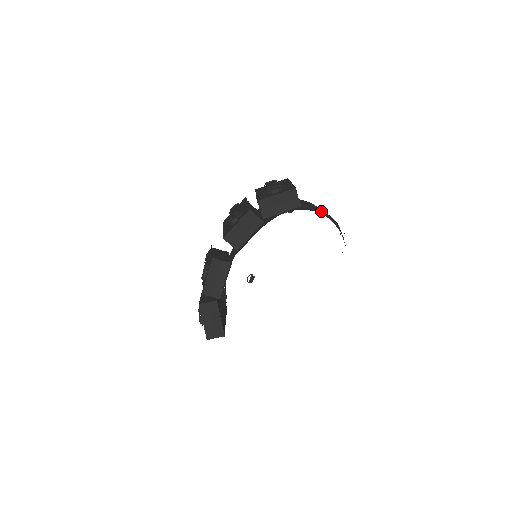
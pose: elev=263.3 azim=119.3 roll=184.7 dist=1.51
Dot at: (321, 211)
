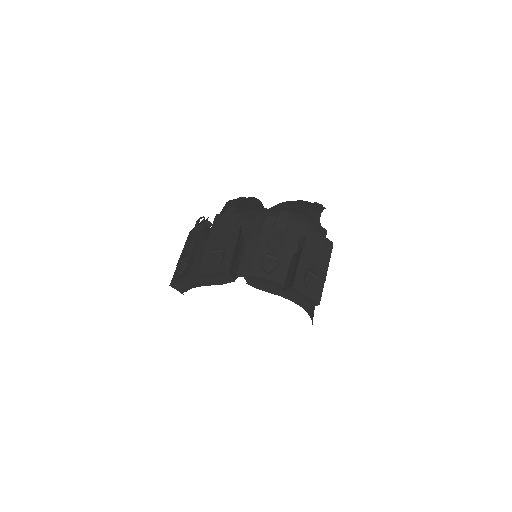
Dot at: occluded
